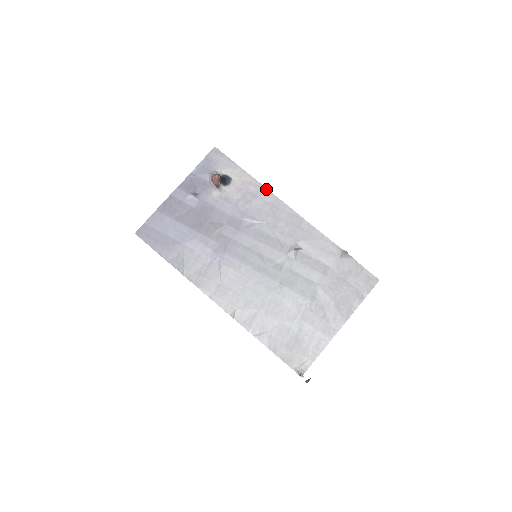
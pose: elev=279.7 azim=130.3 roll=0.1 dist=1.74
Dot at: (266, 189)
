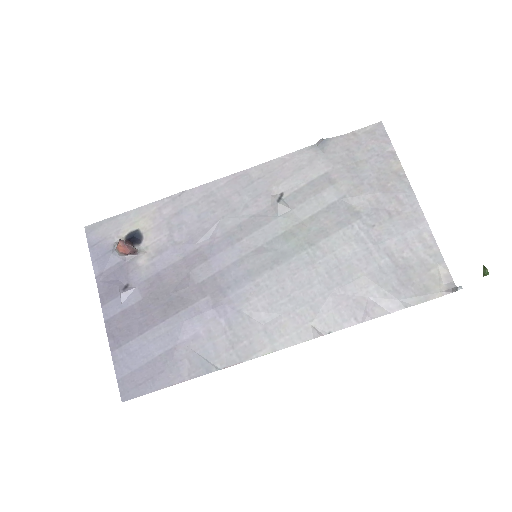
Dot at: (179, 194)
